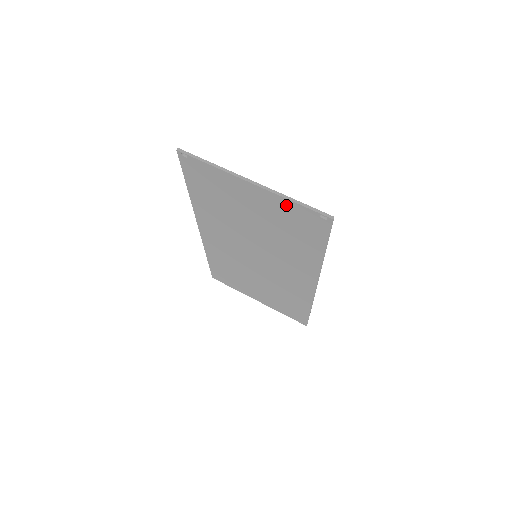
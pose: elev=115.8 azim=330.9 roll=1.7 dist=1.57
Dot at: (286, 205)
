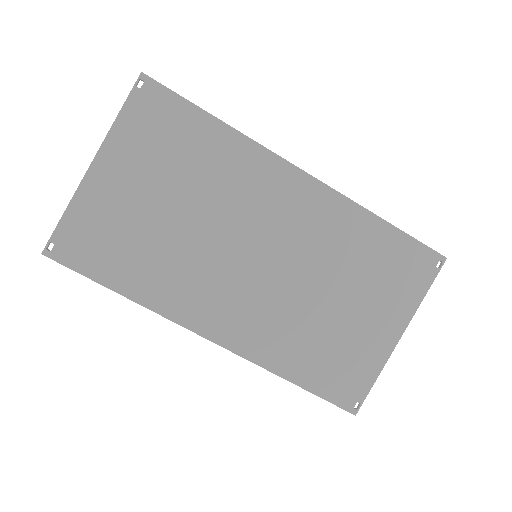
Dot at: (125, 130)
